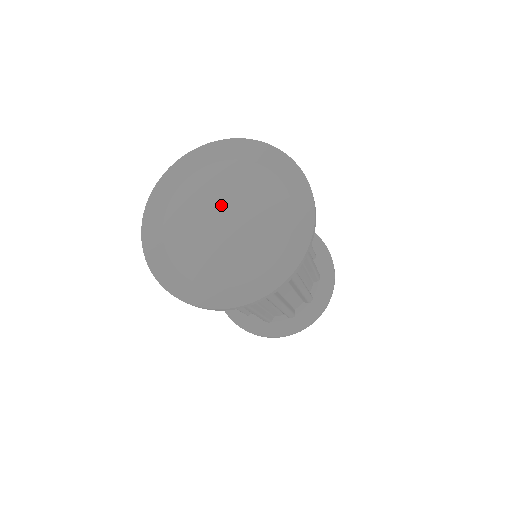
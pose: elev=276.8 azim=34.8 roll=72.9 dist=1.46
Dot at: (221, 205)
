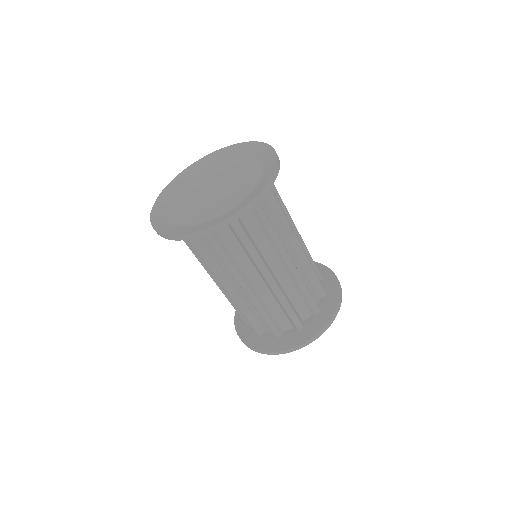
Dot at: (206, 186)
